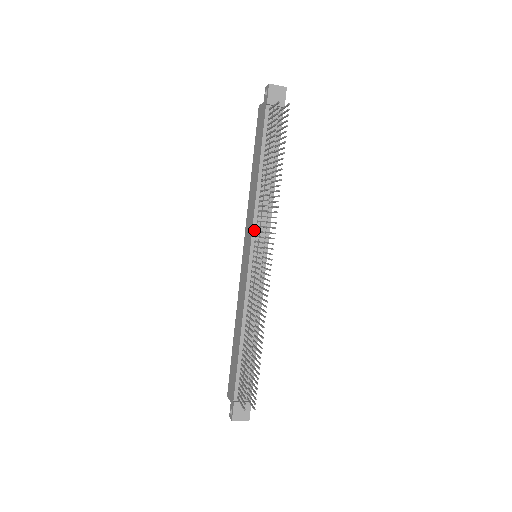
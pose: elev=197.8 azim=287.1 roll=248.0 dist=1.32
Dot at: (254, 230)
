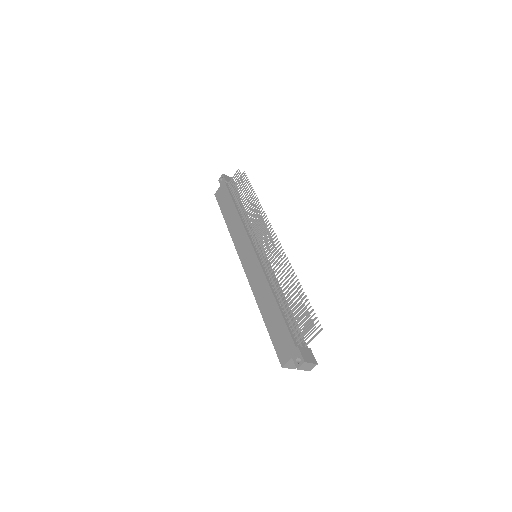
Dot at: (249, 236)
